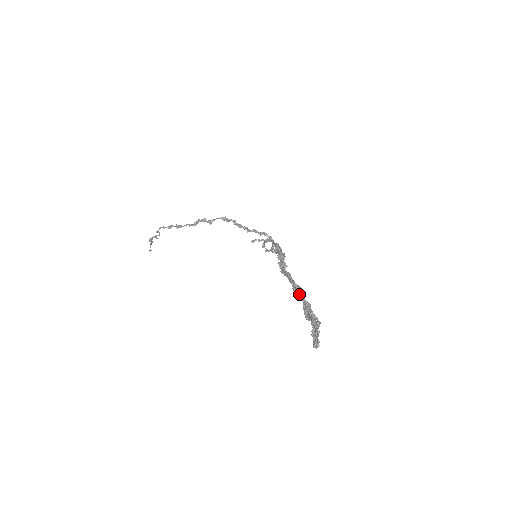
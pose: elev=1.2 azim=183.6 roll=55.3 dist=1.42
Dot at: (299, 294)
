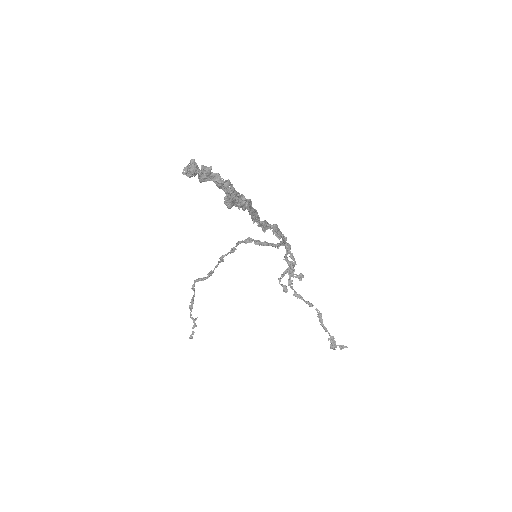
Dot at: occluded
